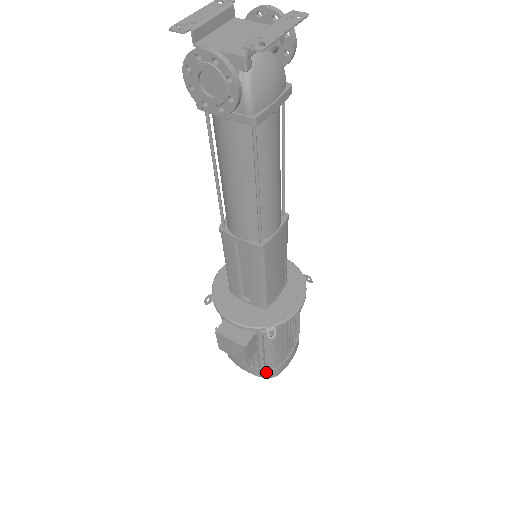
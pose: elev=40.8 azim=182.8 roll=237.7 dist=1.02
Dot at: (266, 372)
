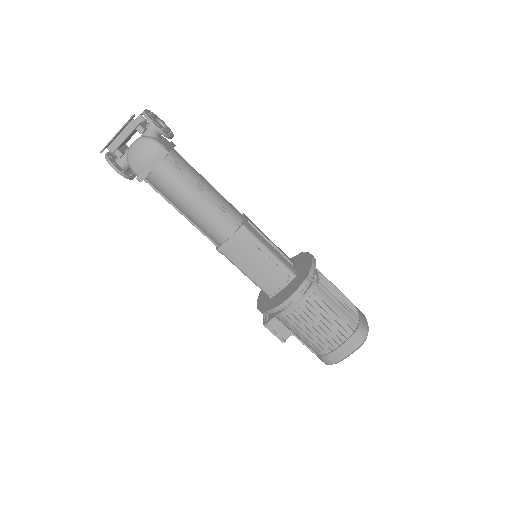
Dot at: (318, 357)
